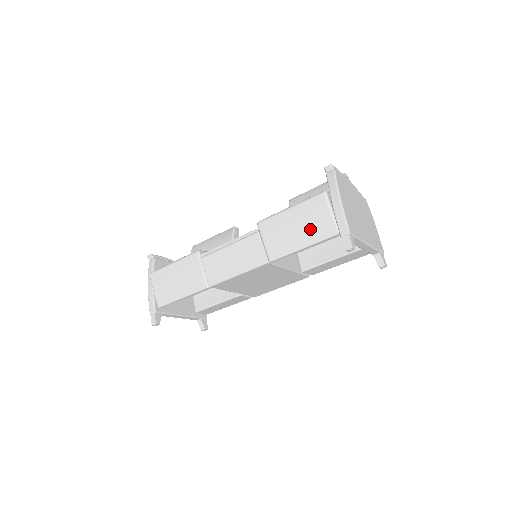
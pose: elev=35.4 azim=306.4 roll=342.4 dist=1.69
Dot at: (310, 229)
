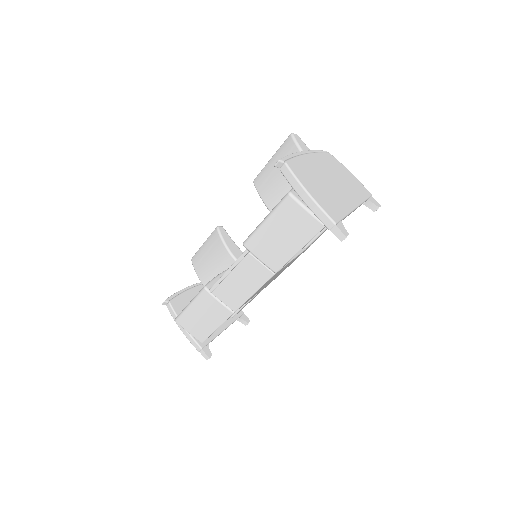
Dot at: (296, 233)
